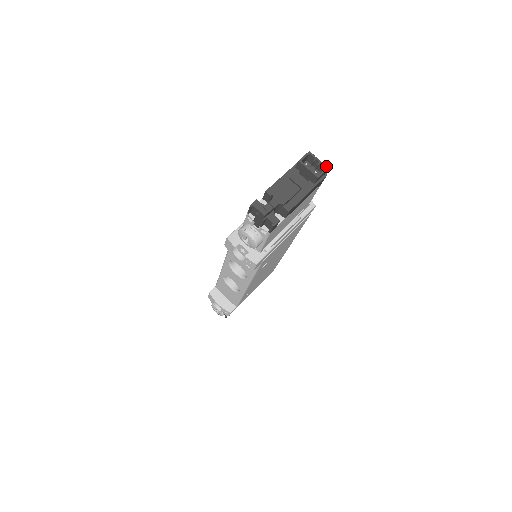
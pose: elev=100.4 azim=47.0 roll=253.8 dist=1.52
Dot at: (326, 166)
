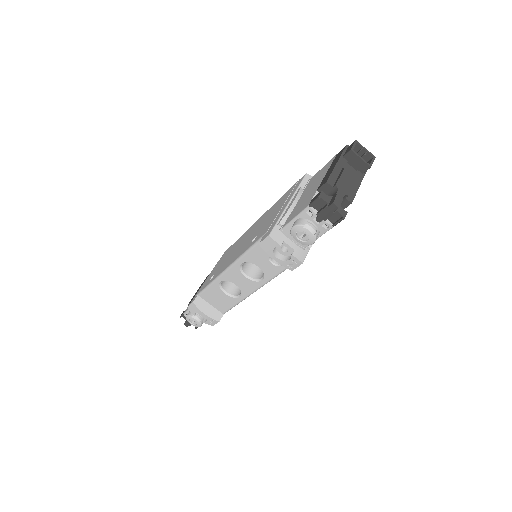
Dot at: (373, 155)
